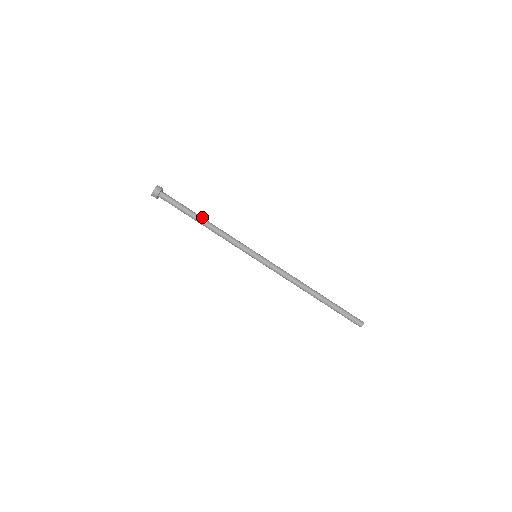
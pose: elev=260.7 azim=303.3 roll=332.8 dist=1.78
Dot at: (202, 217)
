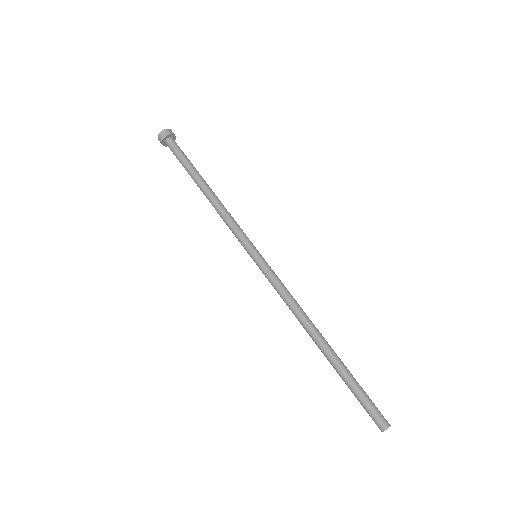
Dot at: occluded
